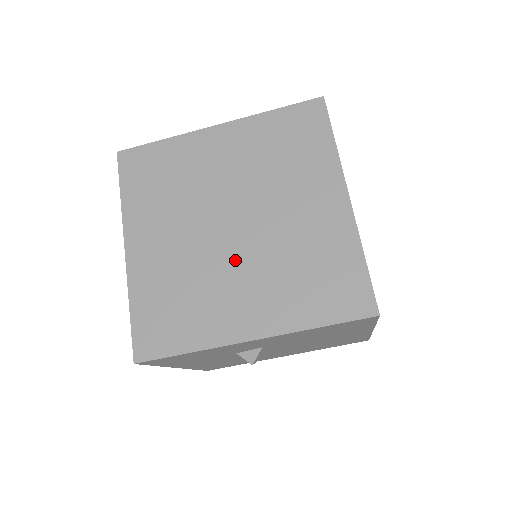
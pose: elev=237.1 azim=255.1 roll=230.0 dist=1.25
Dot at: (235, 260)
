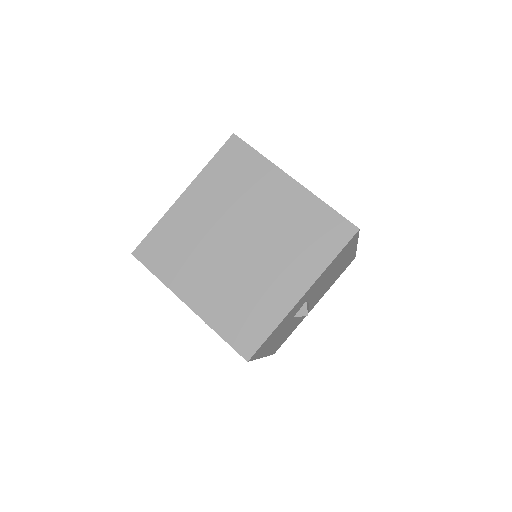
Dot at: (258, 260)
